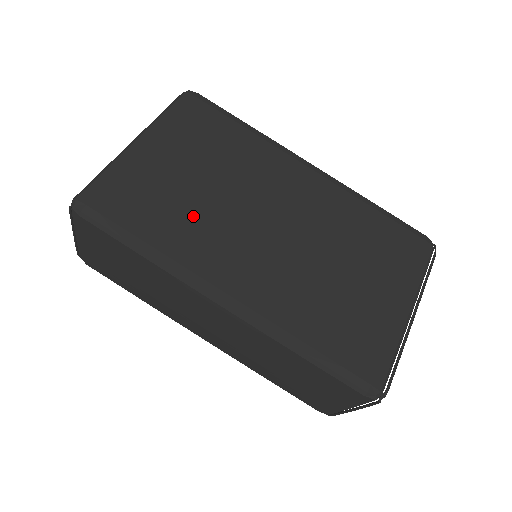
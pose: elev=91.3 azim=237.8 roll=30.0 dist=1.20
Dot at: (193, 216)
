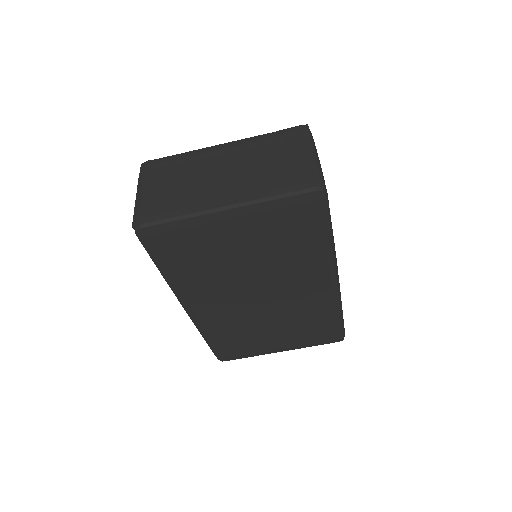
Dot at: (213, 273)
